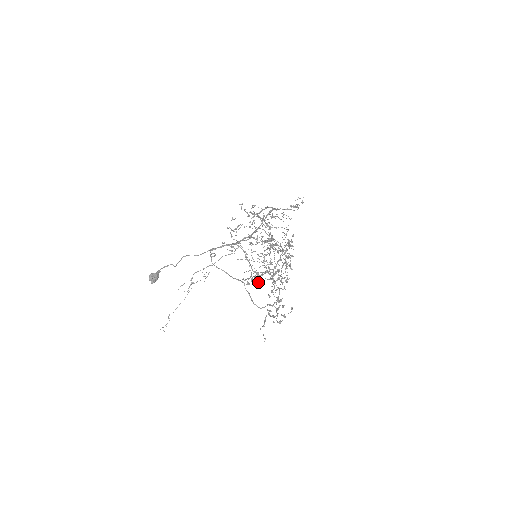
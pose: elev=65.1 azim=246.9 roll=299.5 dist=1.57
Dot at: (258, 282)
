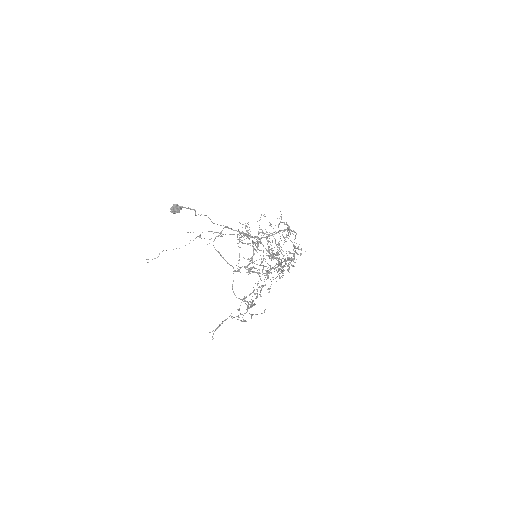
Dot at: (249, 273)
